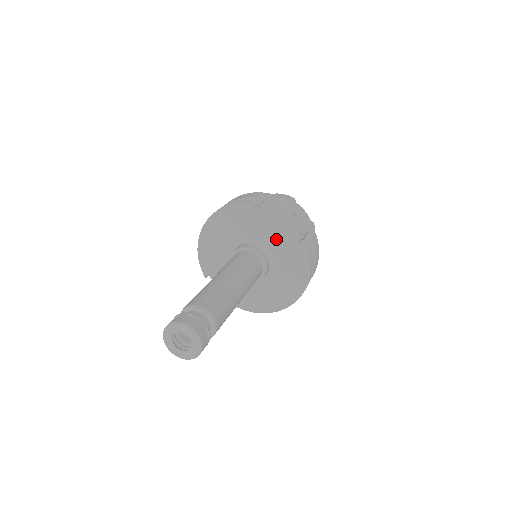
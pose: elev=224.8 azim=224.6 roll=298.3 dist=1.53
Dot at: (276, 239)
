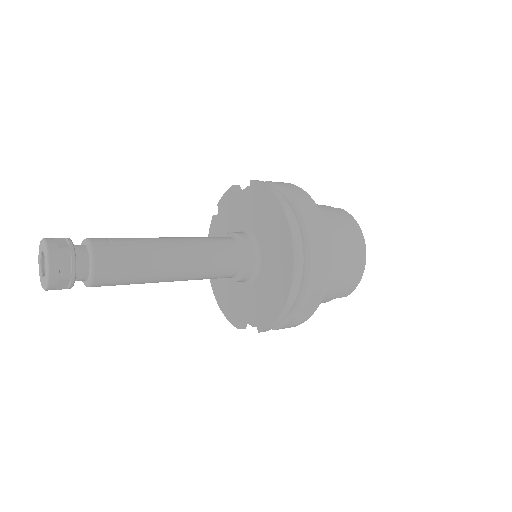
Dot at: (240, 212)
